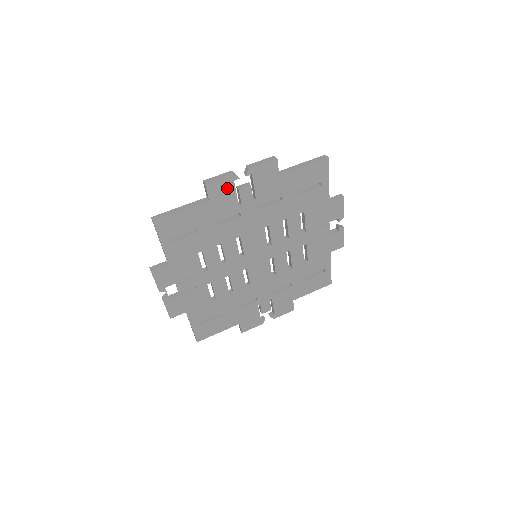
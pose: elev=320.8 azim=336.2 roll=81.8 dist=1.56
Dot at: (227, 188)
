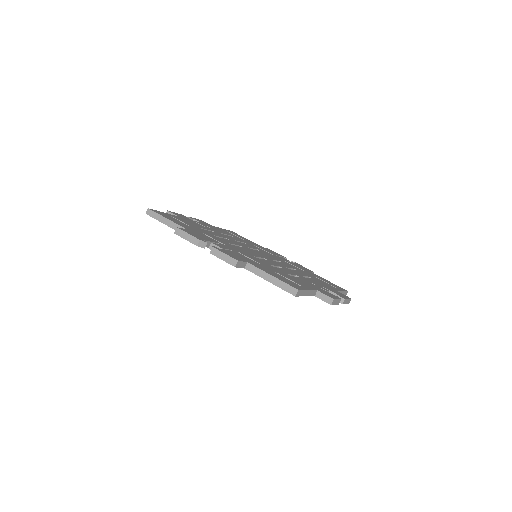
Dot at: occluded
